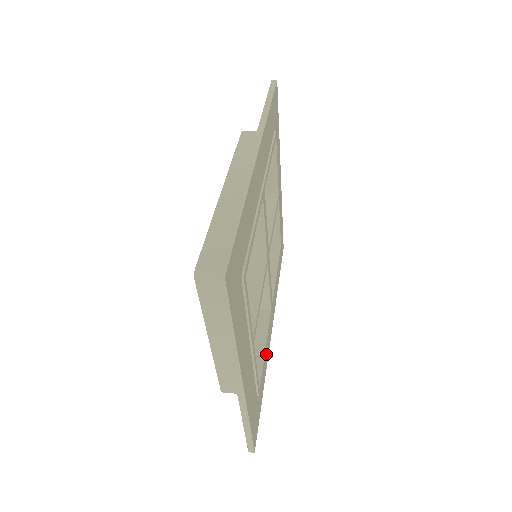
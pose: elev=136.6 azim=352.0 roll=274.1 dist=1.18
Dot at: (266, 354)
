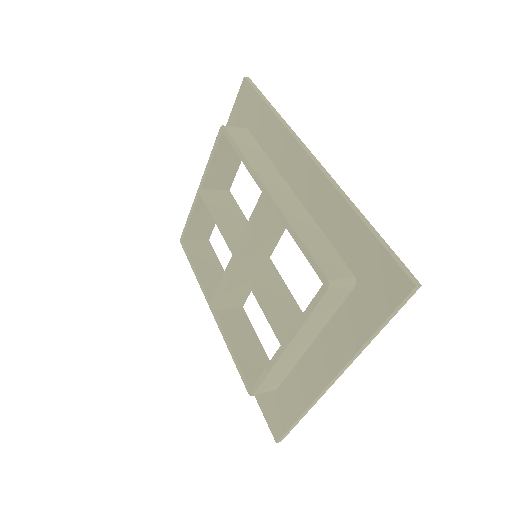
Dot at: occluded
